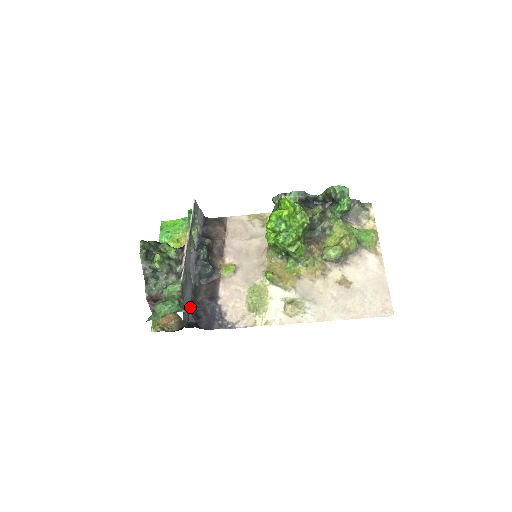
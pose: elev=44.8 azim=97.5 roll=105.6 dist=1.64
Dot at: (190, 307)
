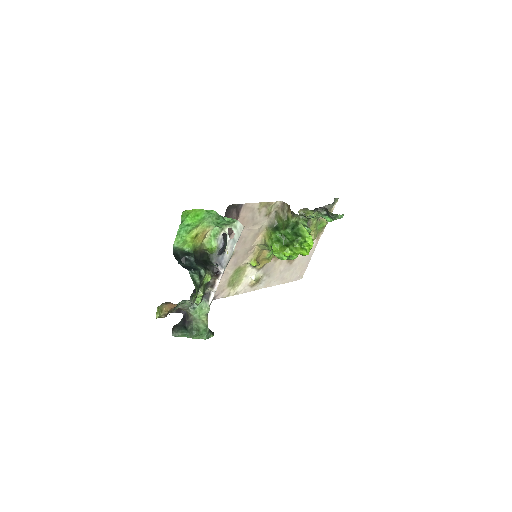
Dot at: occluded
